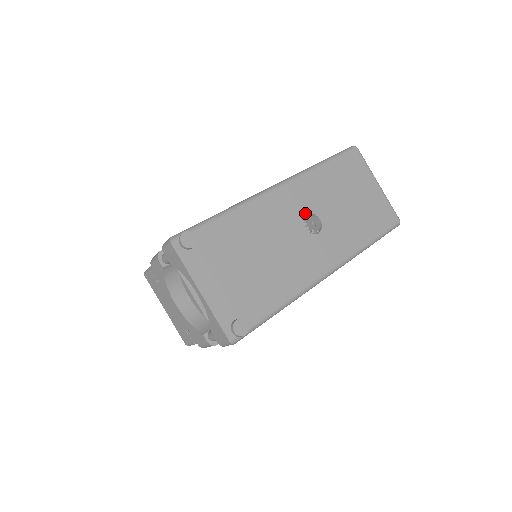
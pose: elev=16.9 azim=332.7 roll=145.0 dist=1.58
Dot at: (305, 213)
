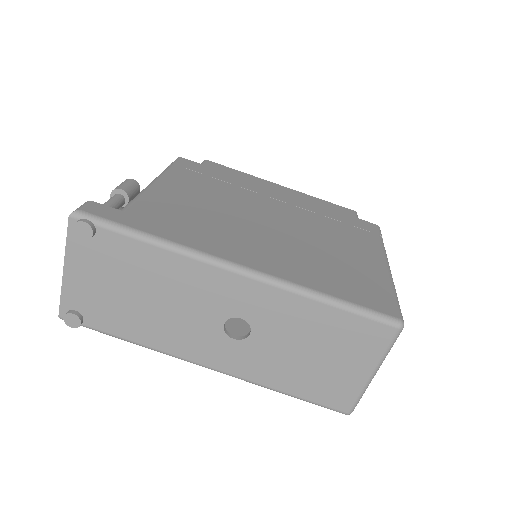
Dot at: (240, 315)
